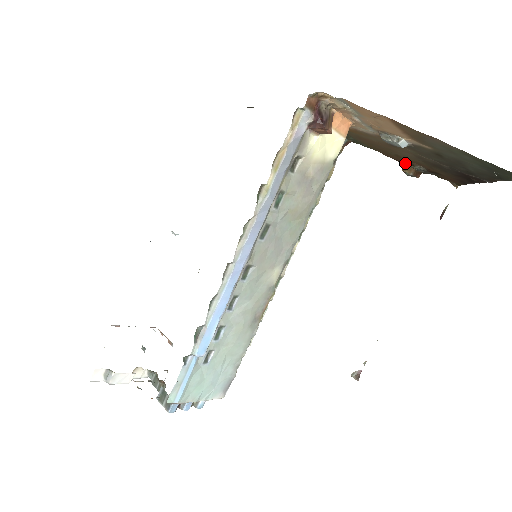
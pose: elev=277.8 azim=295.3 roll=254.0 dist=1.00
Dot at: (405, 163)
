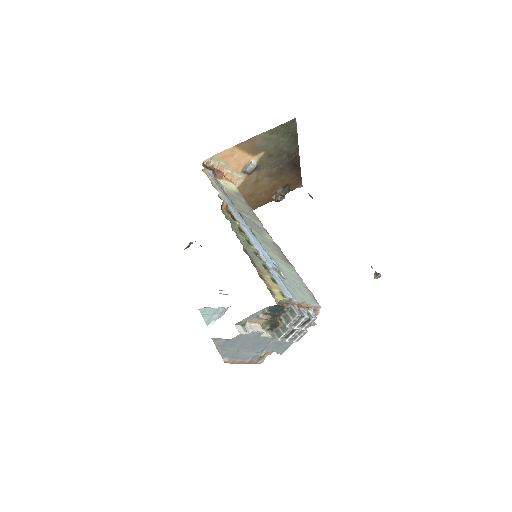
Dot at: (273, 197)
